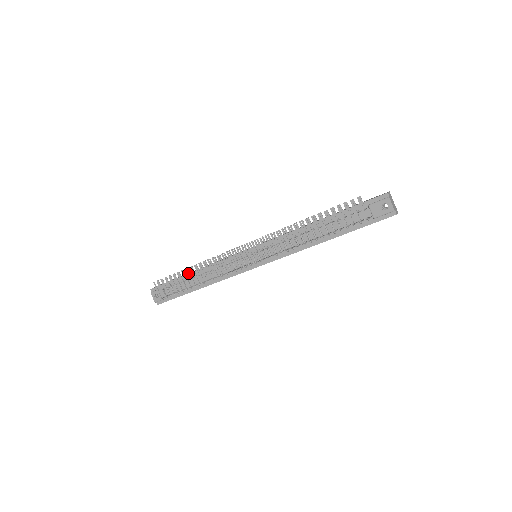
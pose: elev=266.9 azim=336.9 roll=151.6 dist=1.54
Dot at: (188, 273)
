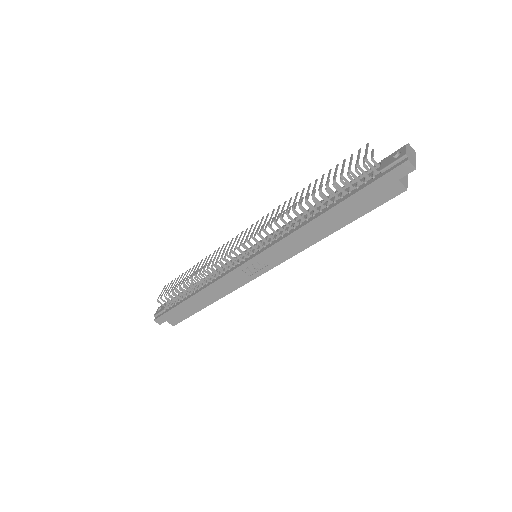
Dot at: (193, 275)
